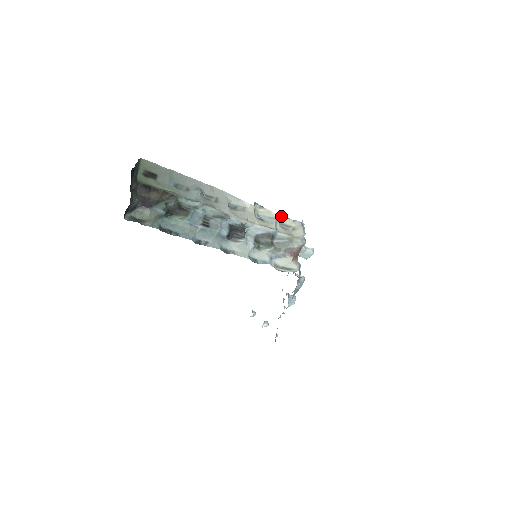
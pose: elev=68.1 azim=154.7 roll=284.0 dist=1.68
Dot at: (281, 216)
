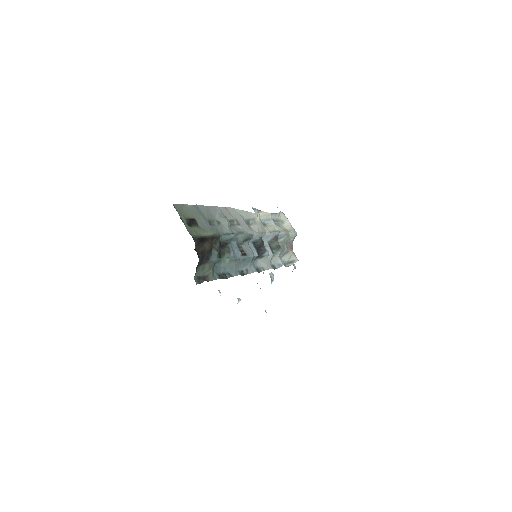
Dot at: (272, 214)
